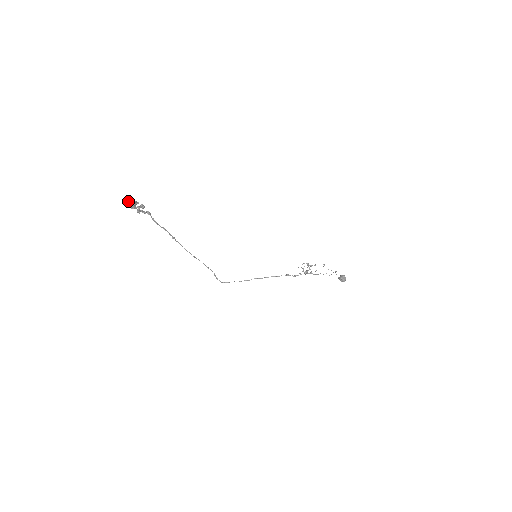
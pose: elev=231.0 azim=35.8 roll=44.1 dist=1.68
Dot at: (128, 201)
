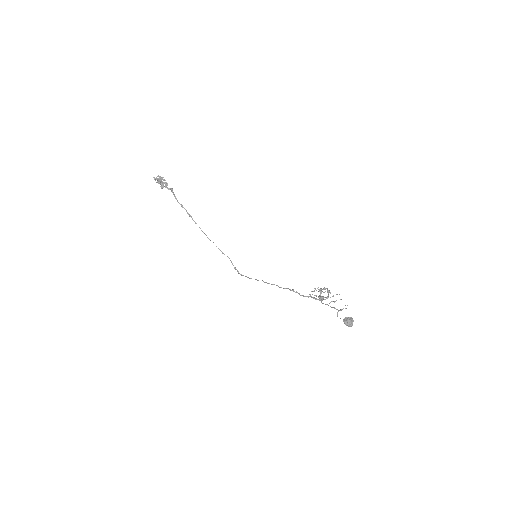
Dot at: occluded
